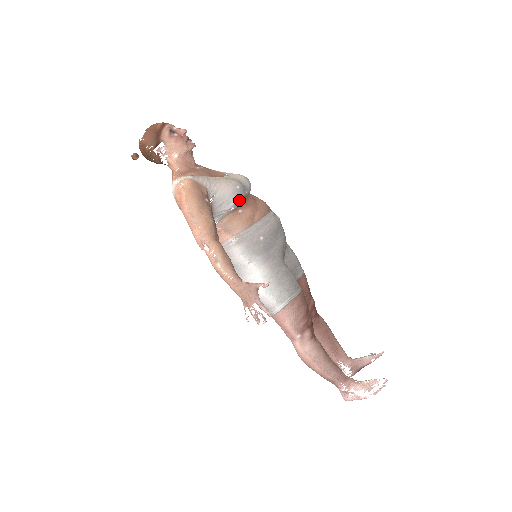
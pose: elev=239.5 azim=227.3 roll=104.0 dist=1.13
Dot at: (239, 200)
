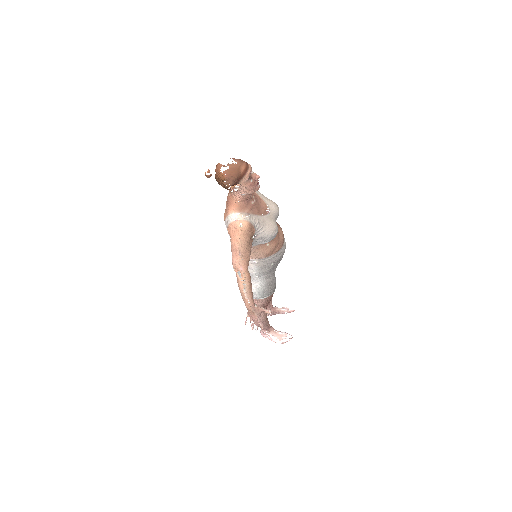
Dot at: occluded
